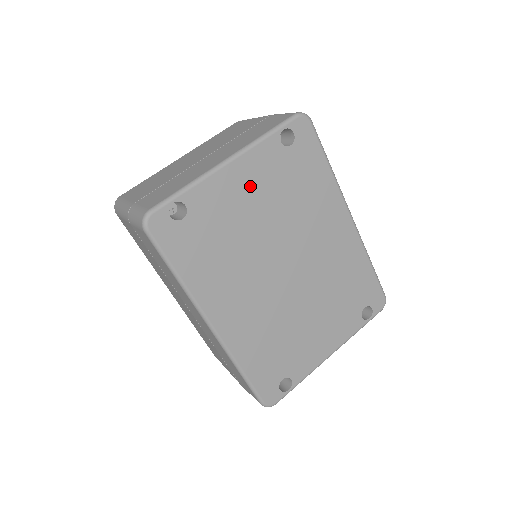
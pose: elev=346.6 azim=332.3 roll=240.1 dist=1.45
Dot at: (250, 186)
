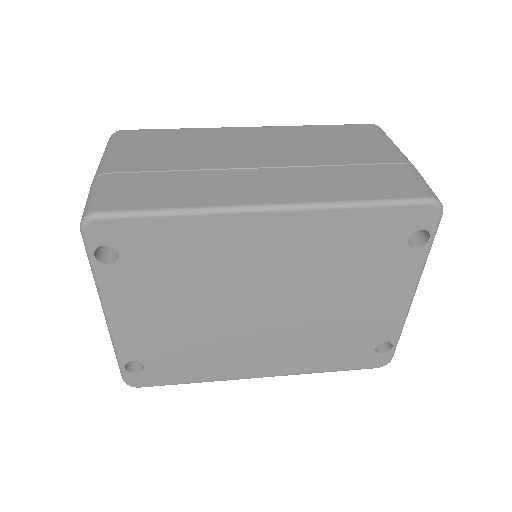
Dot at: (145, 309)
